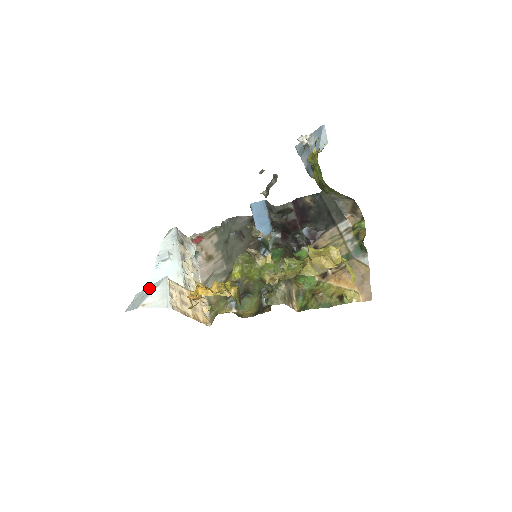
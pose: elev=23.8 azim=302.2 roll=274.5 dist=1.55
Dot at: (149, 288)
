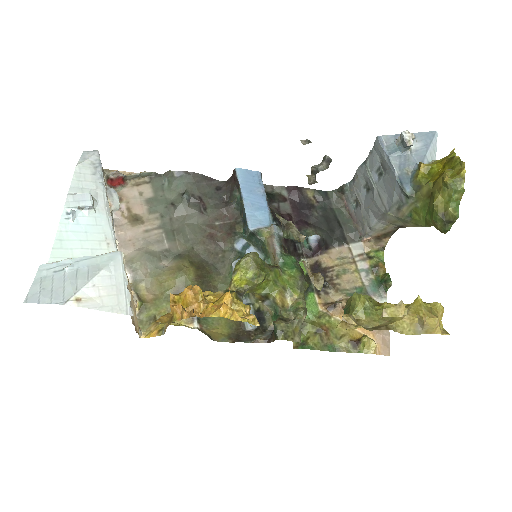
Dot at: (79, 263)
